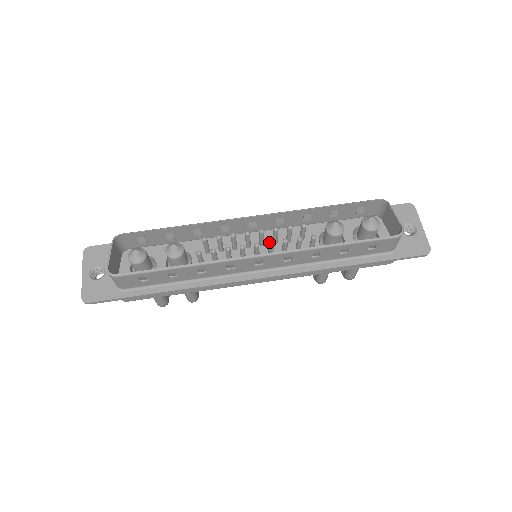
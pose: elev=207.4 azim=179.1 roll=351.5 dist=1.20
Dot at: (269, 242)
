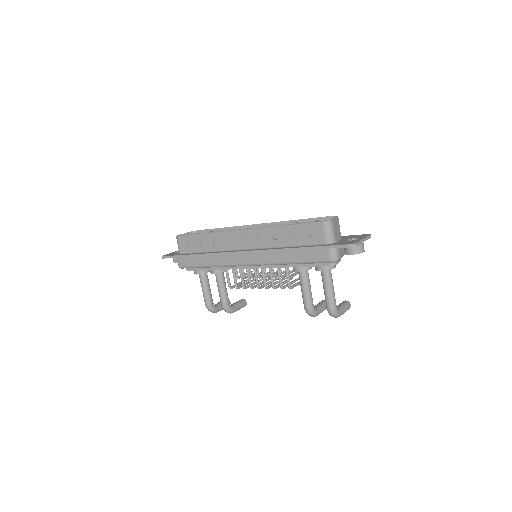
Dot at: occluded
